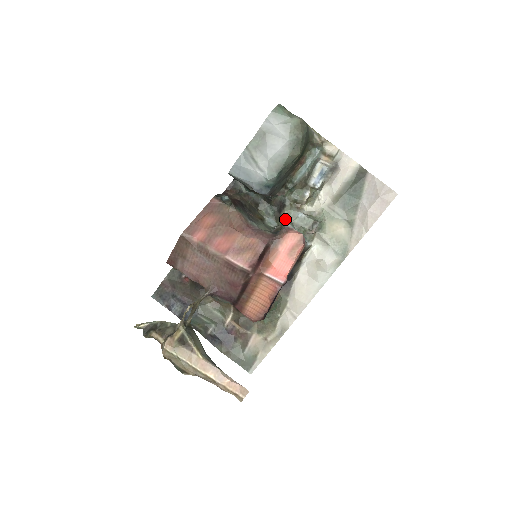
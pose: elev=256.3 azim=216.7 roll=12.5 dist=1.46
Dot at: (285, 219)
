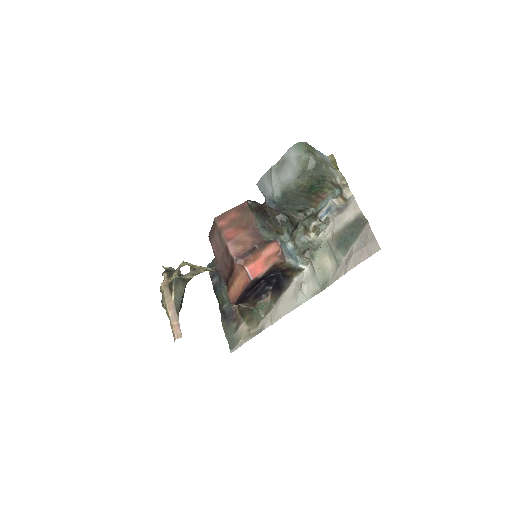
Dot at: occluded
